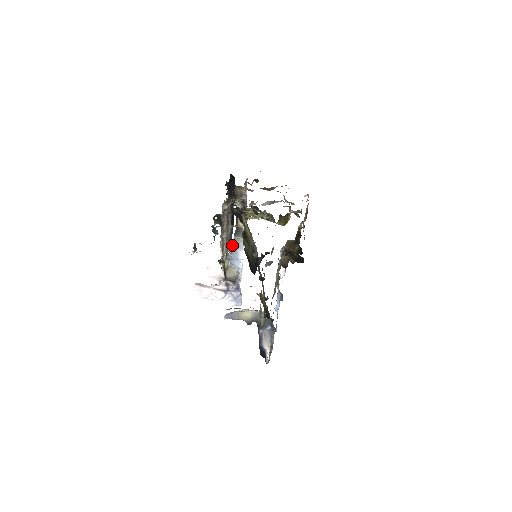
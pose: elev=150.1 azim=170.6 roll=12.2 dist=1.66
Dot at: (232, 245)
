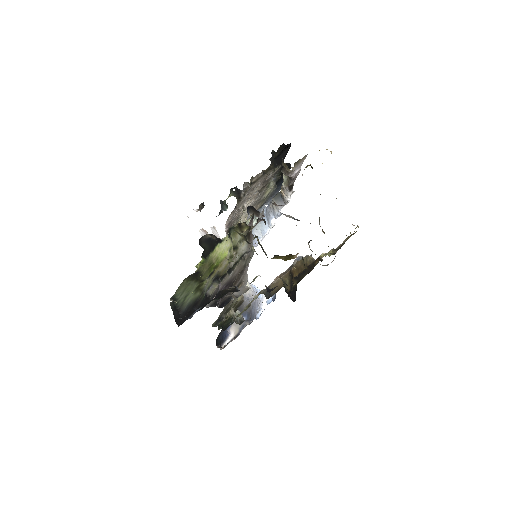
Dot at: (269, 204)
